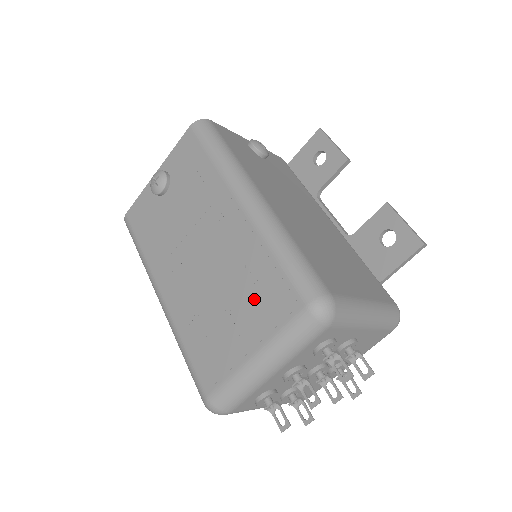
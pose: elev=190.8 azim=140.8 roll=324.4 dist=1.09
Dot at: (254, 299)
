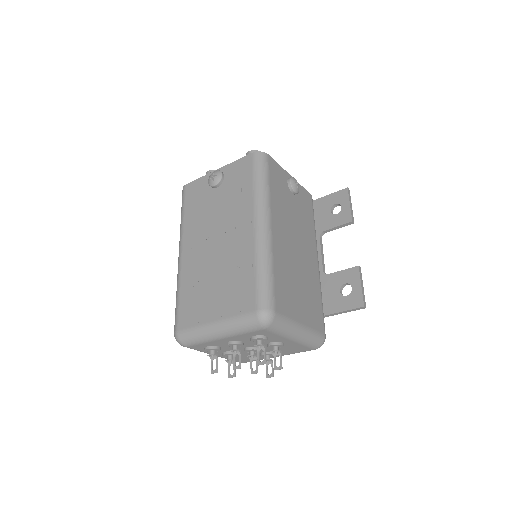
Dot at: (232, 289)
